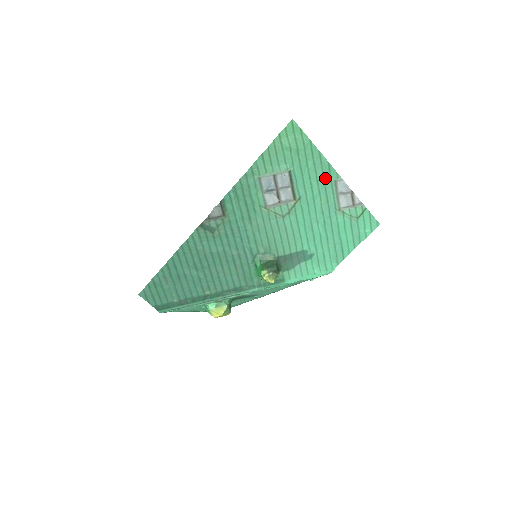
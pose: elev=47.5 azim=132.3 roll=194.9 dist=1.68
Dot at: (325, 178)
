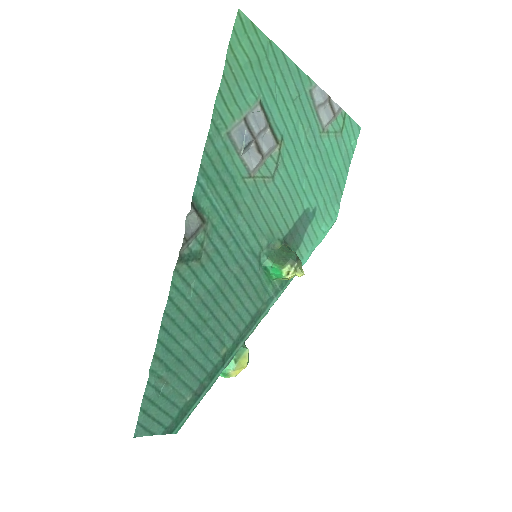
Dot at: (299, 92)
